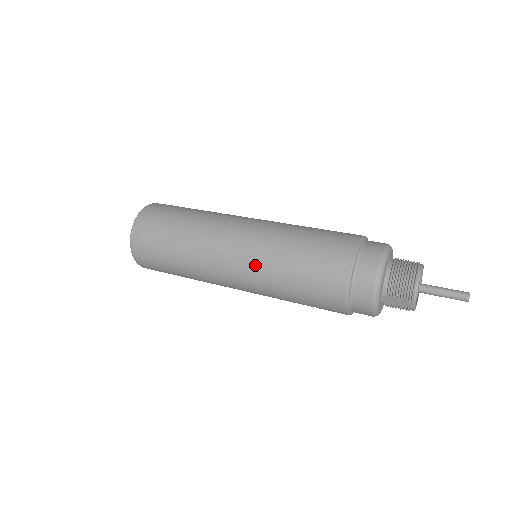
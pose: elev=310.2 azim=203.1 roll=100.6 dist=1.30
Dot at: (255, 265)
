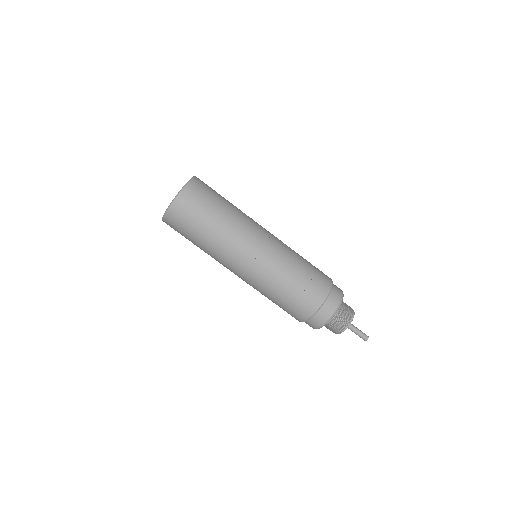
Dot at: (257, 279)
